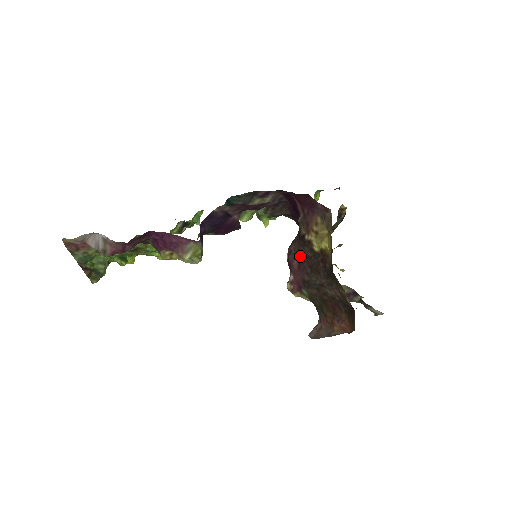
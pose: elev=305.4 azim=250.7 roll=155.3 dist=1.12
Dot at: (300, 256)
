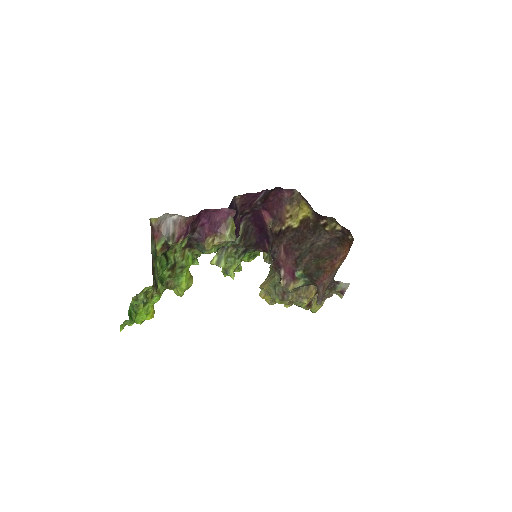
Dot at: (284, 245)
